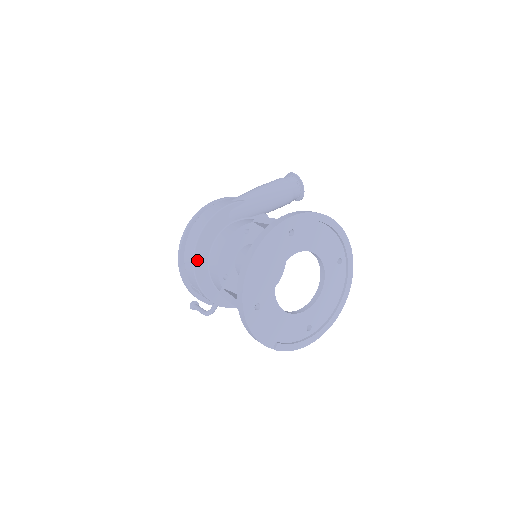
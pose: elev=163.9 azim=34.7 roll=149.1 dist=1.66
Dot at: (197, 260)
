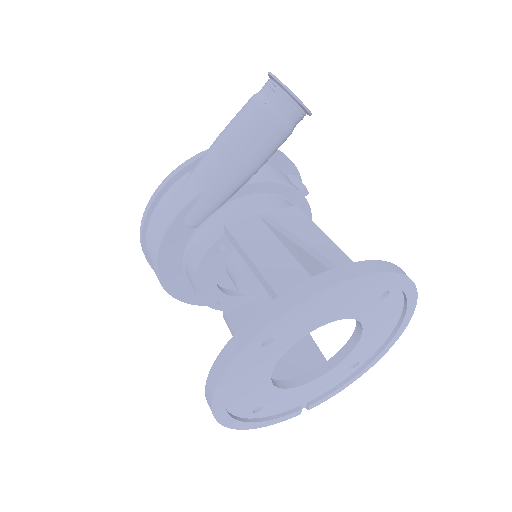
Dot at: (173, 291)
